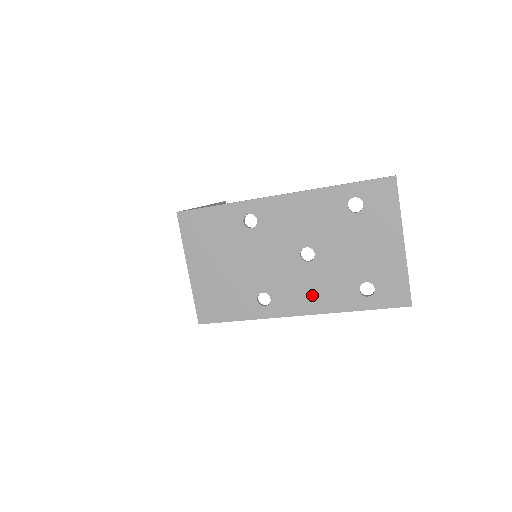
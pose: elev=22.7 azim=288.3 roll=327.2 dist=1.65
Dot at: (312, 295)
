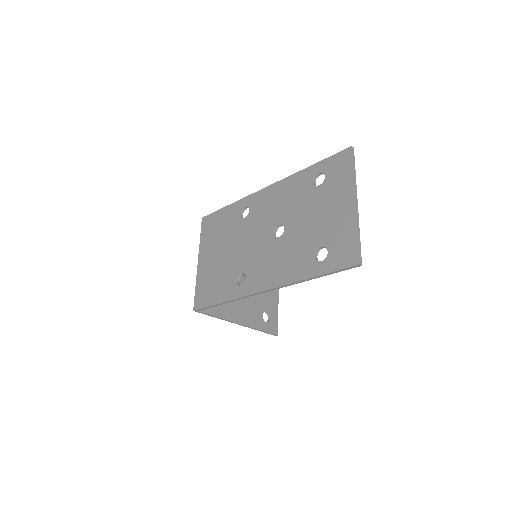
Dot at: (277, 268)
